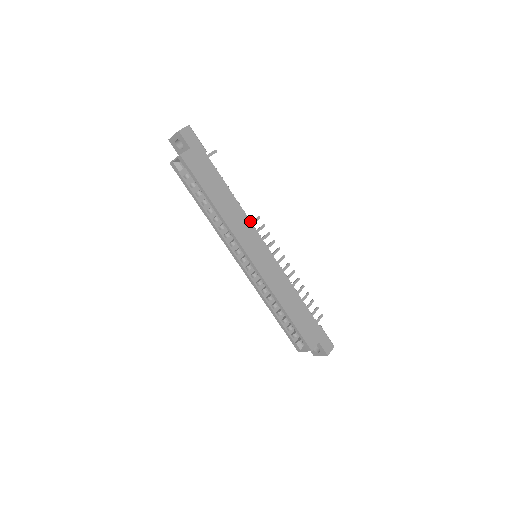
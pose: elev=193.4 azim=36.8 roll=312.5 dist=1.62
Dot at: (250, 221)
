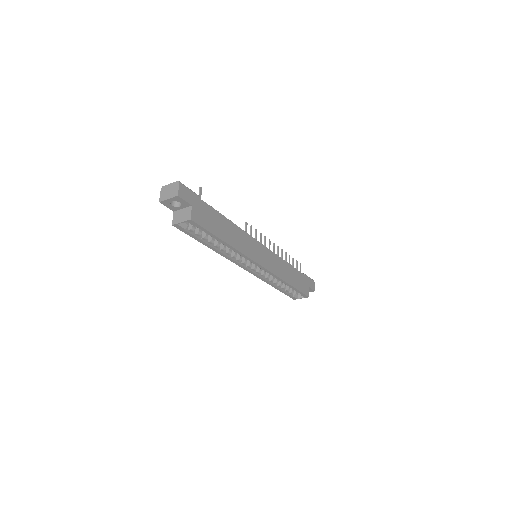
Dot at: (247, 234)
